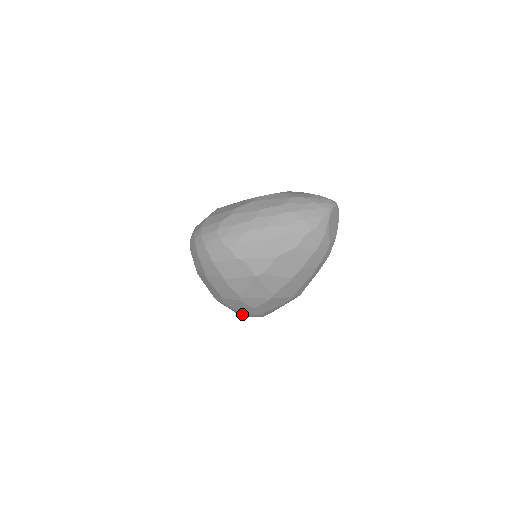
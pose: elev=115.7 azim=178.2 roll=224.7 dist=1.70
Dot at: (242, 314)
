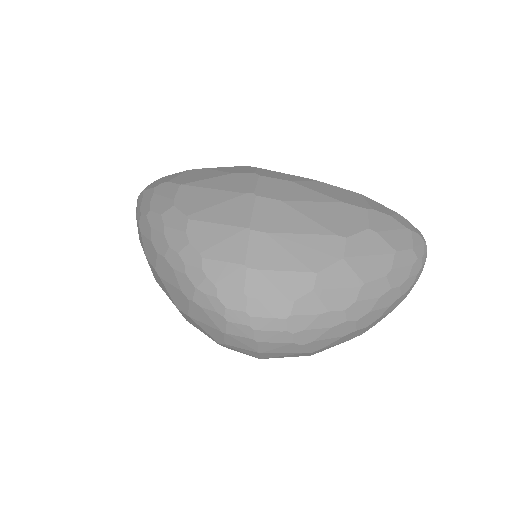
Dot at: occluded
